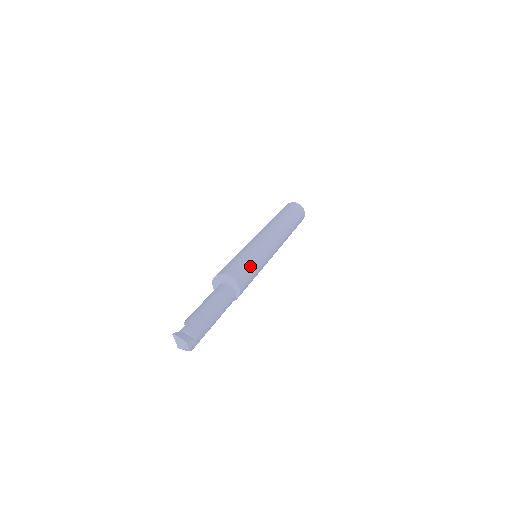
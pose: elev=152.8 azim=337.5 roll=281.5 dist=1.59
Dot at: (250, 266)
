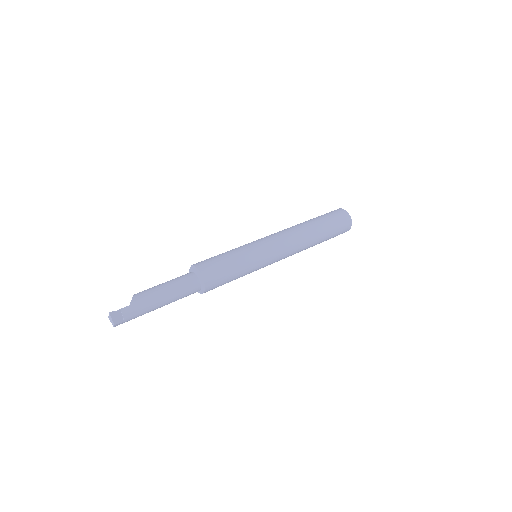
Dot at: (233, 276)
